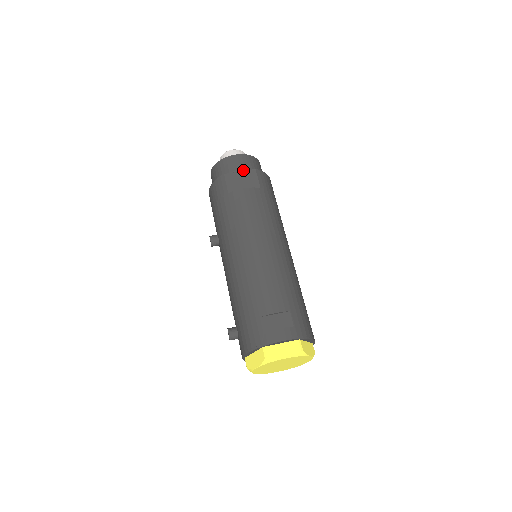
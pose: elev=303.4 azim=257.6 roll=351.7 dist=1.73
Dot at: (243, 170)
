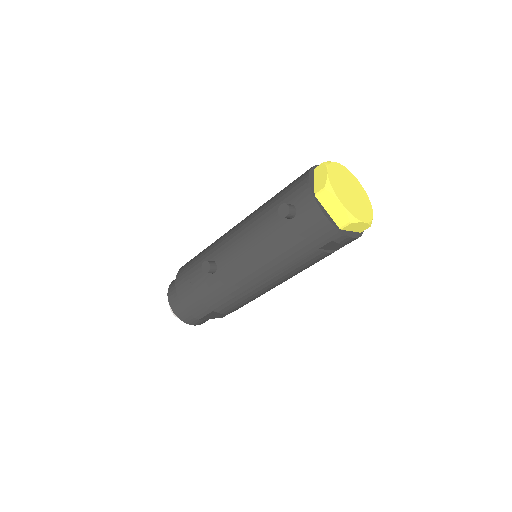
Dot at: occluded
